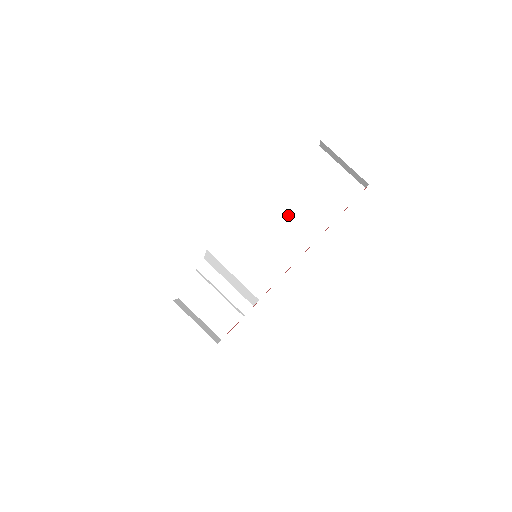
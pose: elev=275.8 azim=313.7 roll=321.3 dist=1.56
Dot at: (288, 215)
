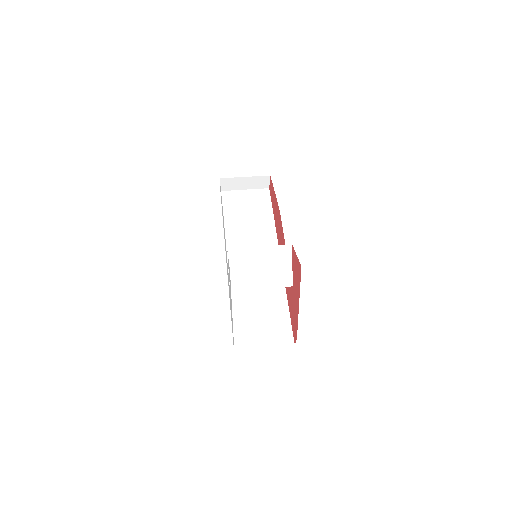
Dot at: (245, 236)
